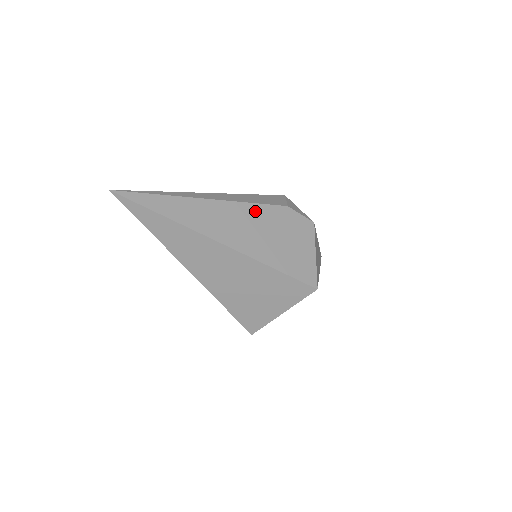
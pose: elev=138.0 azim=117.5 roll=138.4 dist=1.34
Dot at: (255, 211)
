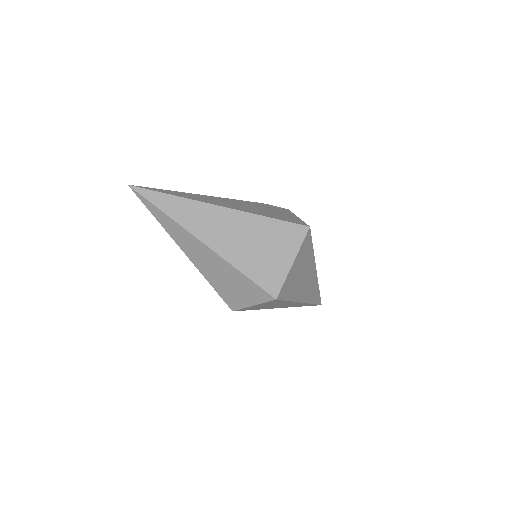
Dot at: (240, 202)
